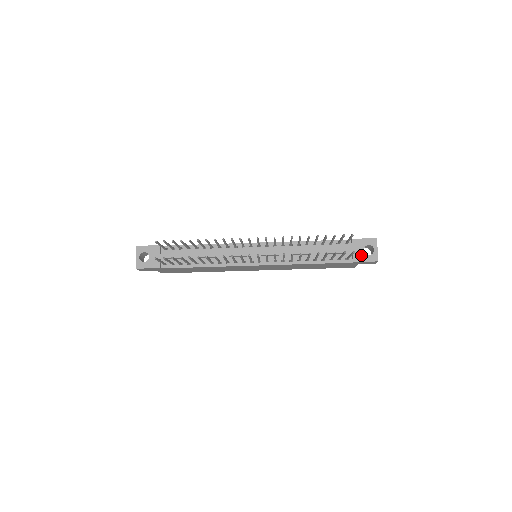
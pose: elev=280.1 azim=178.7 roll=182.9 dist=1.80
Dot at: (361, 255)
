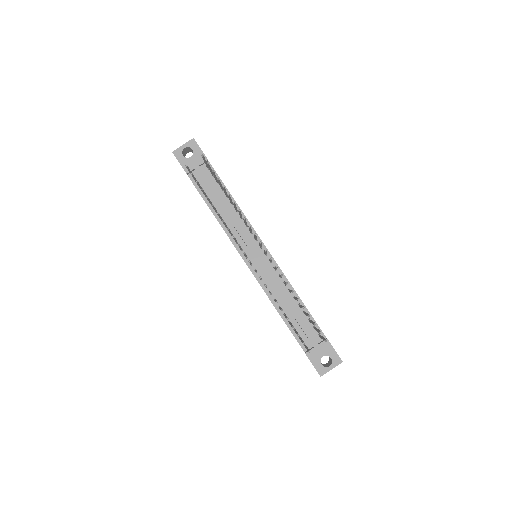
Dot at: (317, 357)
